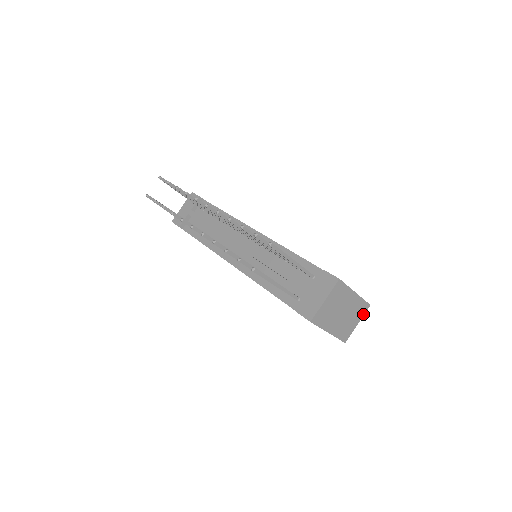
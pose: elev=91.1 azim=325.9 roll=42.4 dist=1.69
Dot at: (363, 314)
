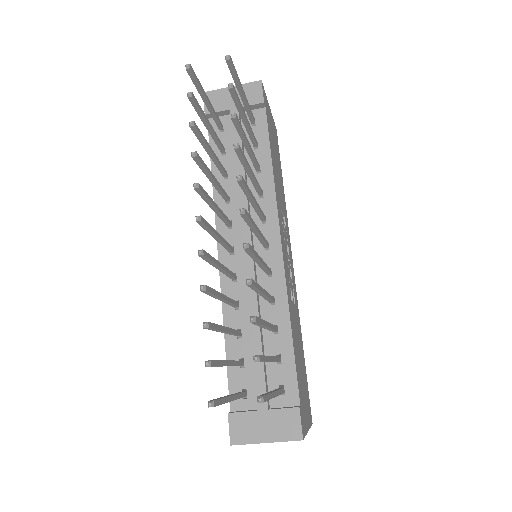
Dot at: occluded
